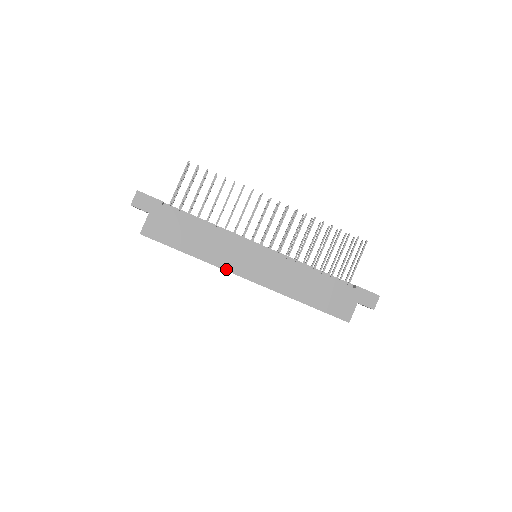
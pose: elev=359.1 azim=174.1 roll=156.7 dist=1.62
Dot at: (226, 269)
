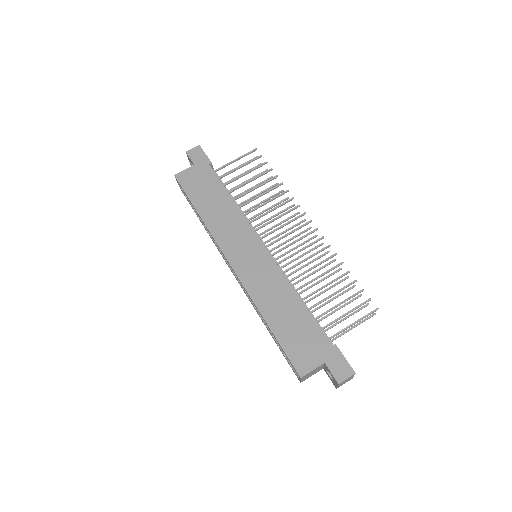
Dot at: (219, 244)
